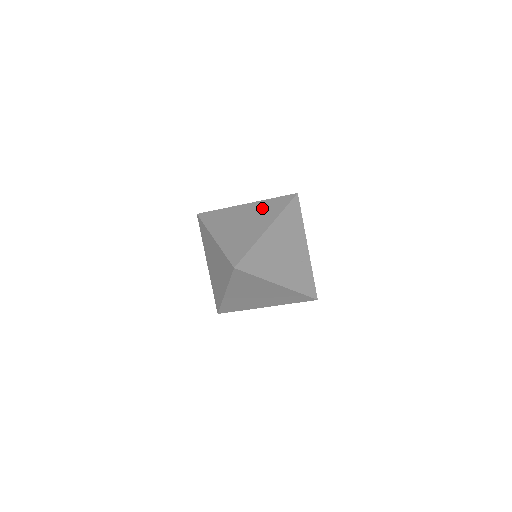
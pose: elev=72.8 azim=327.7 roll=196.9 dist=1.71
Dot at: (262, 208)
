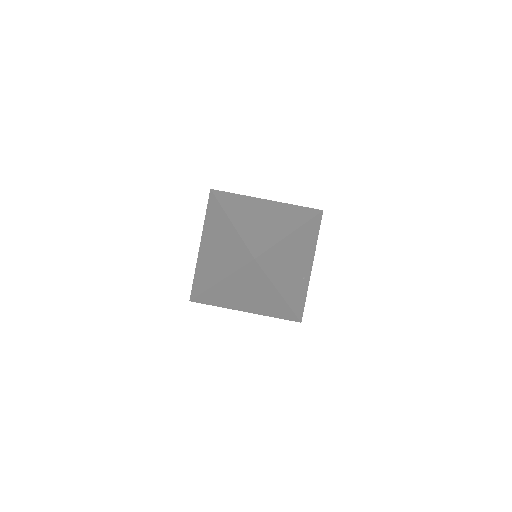
Dot at: (285, 210)
